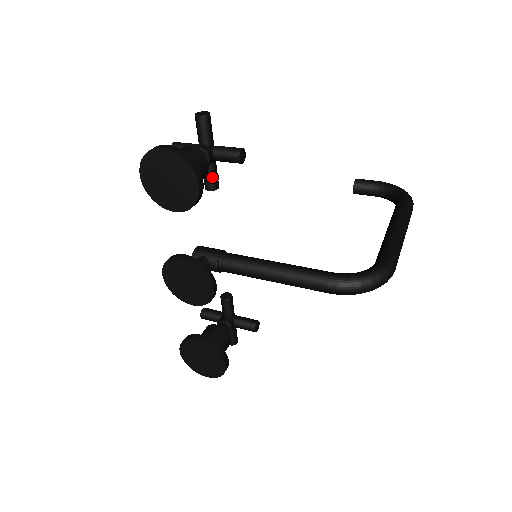
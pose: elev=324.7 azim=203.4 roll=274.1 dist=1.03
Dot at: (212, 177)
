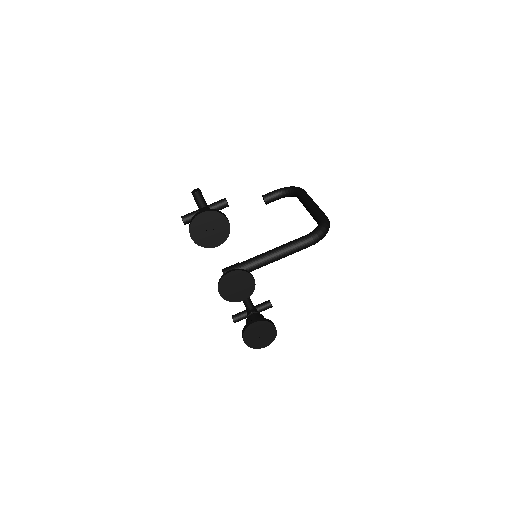
Dot at: occluded
